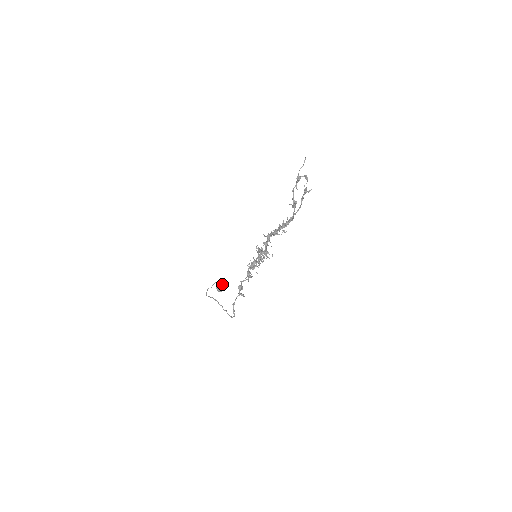
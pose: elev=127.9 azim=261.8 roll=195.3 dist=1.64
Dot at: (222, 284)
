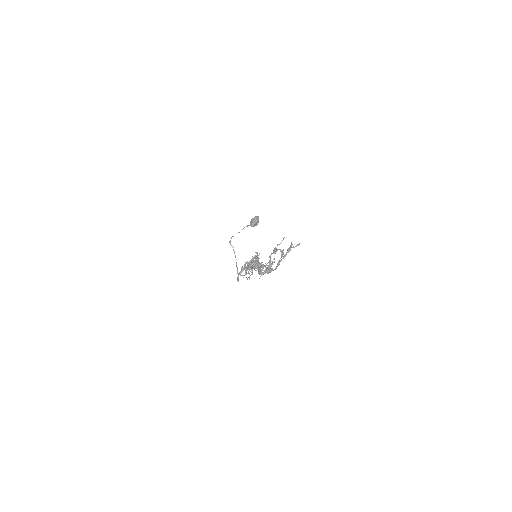
Dot at: (255, 222)
